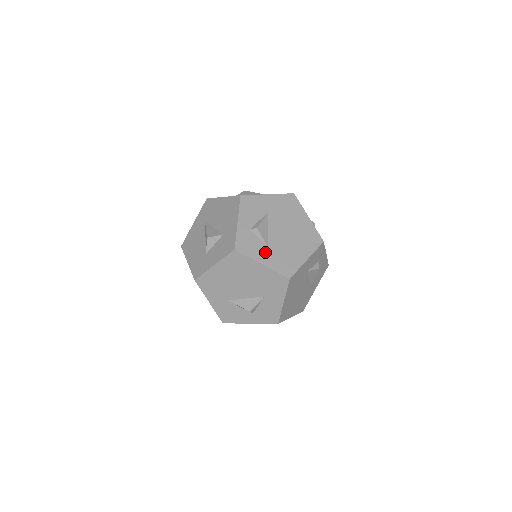
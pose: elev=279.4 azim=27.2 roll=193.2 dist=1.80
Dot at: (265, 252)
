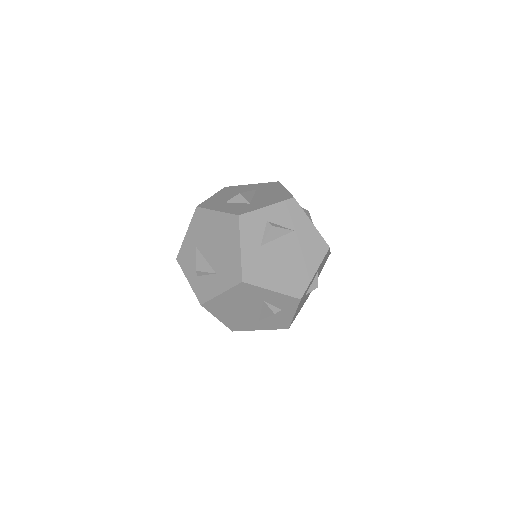
Dot at: (254, 245)
